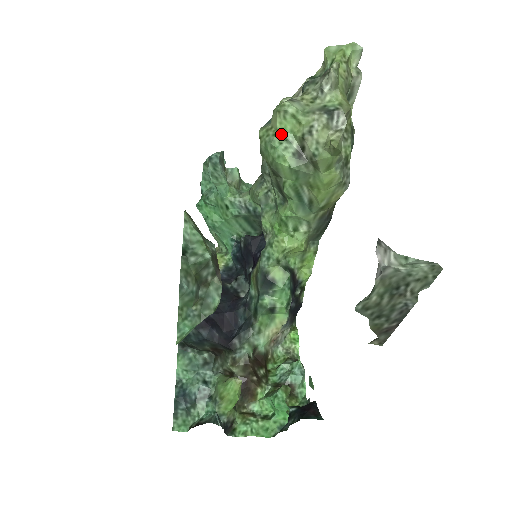
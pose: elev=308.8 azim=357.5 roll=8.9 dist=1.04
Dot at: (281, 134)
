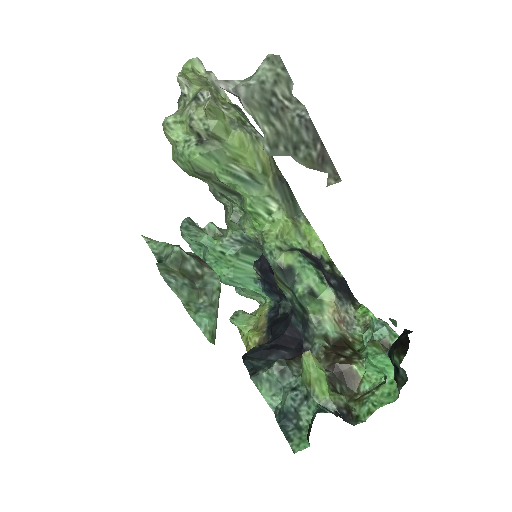
Dot at: (179, 142)
